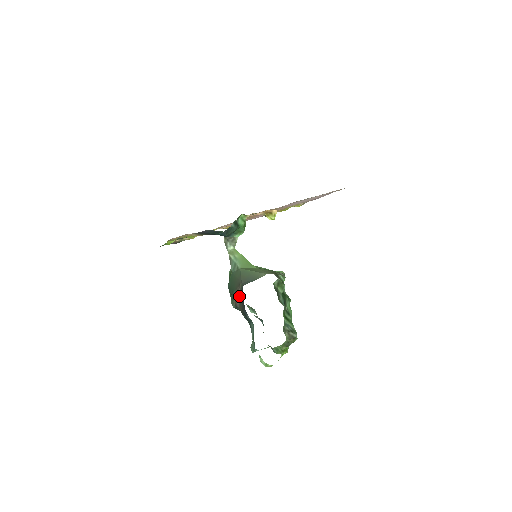
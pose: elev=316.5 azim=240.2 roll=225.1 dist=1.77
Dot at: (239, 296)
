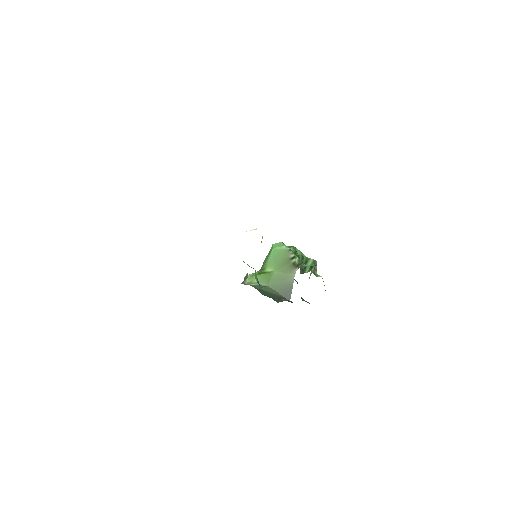
Dot at: occluded
